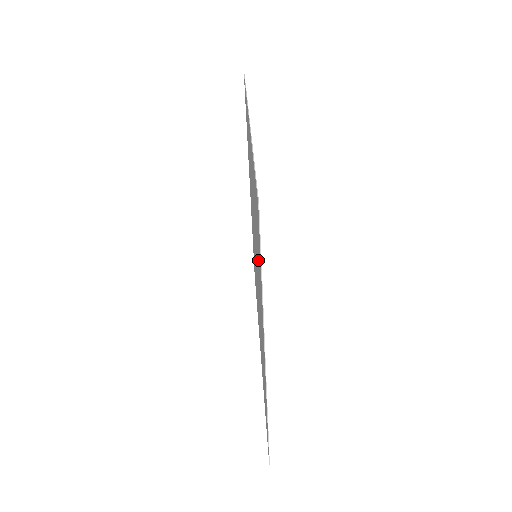
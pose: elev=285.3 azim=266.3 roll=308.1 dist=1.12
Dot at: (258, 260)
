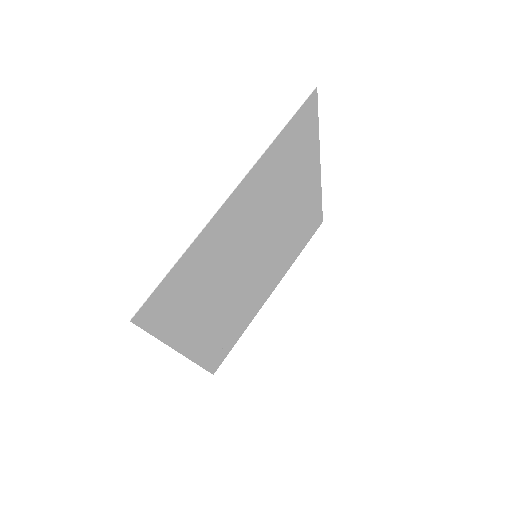
Dot at: (191, 302)
